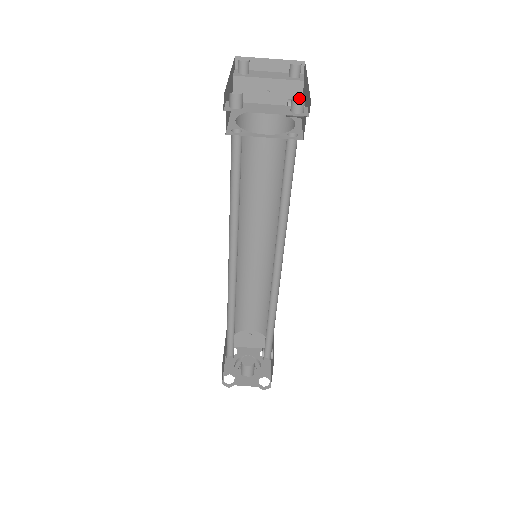
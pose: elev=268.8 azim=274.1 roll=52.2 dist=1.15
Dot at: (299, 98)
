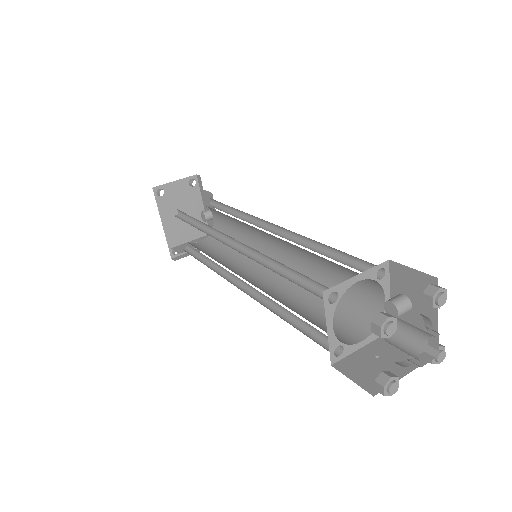
Dot at: occluded
